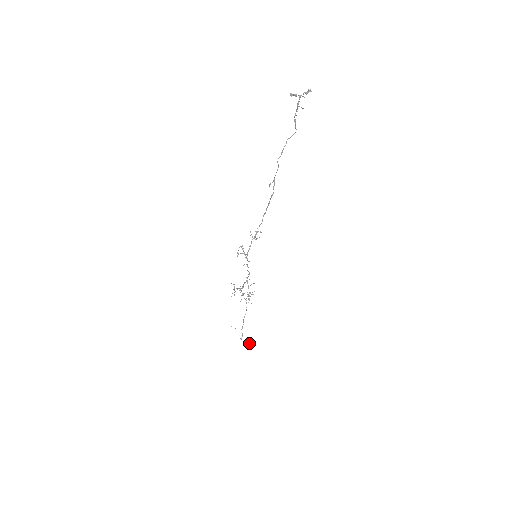
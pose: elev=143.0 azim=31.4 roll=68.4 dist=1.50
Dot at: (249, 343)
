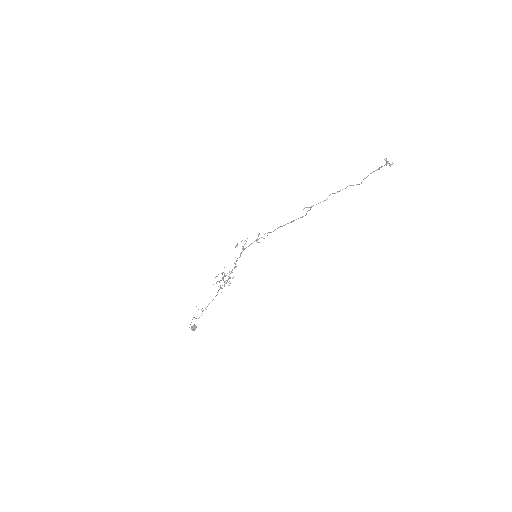
Dot at: (193, 325)
